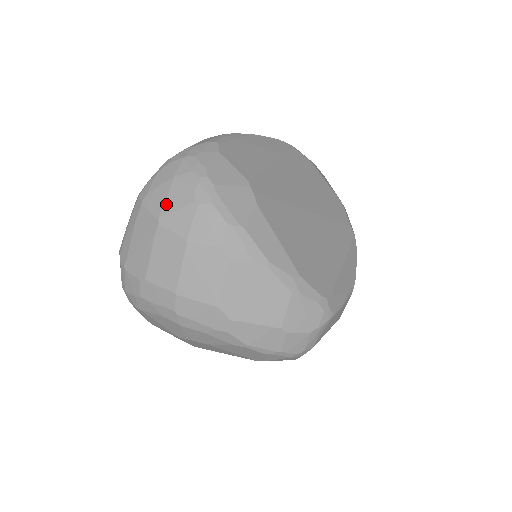
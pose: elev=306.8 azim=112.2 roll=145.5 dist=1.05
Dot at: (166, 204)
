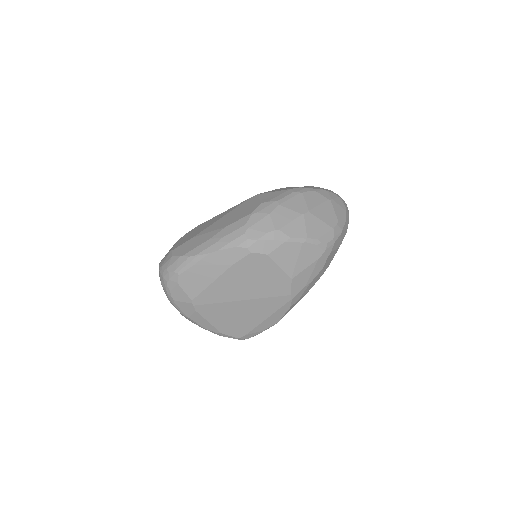
Dot at: occluded
